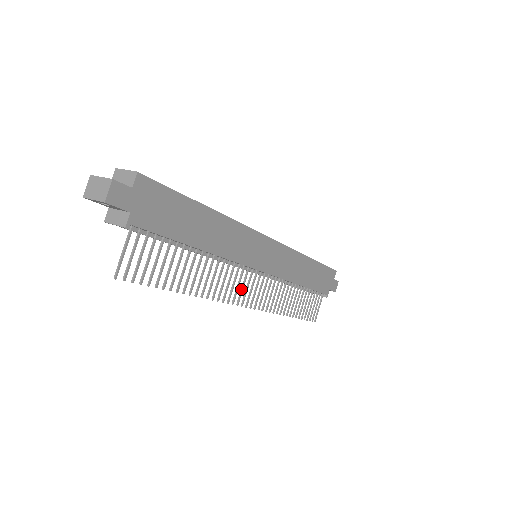
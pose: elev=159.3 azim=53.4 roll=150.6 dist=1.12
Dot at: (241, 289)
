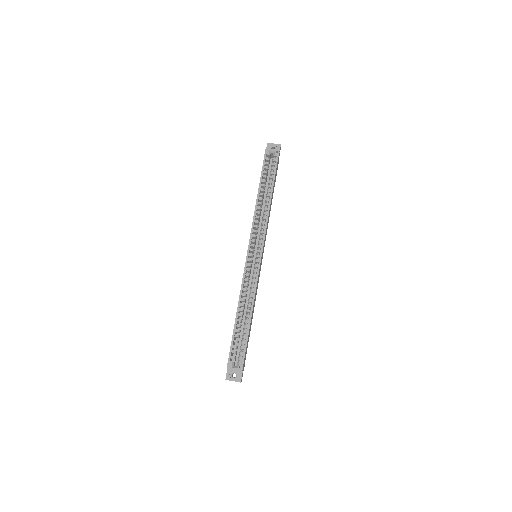
Dot at: occluded
